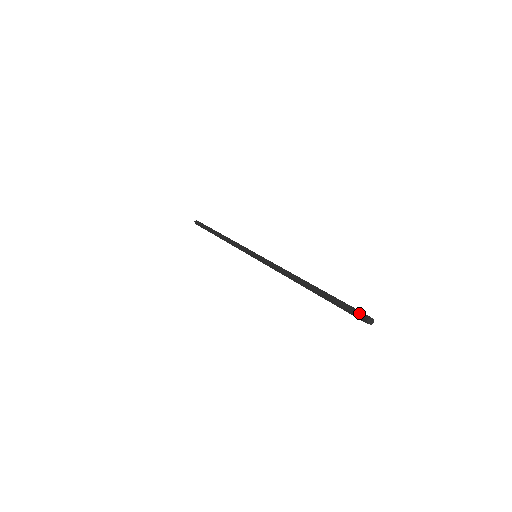
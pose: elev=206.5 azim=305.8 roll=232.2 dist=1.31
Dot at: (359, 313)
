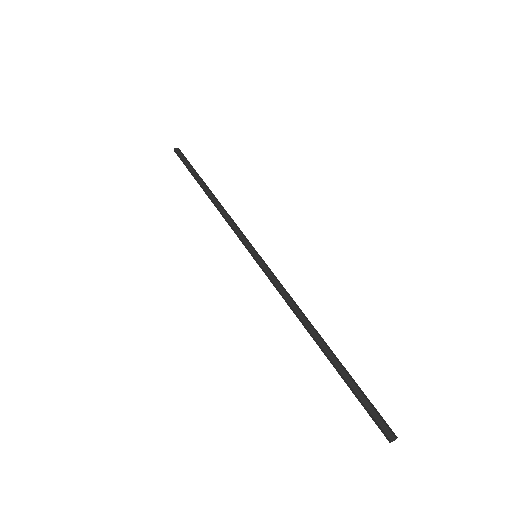
Dot at: (382, 425)
